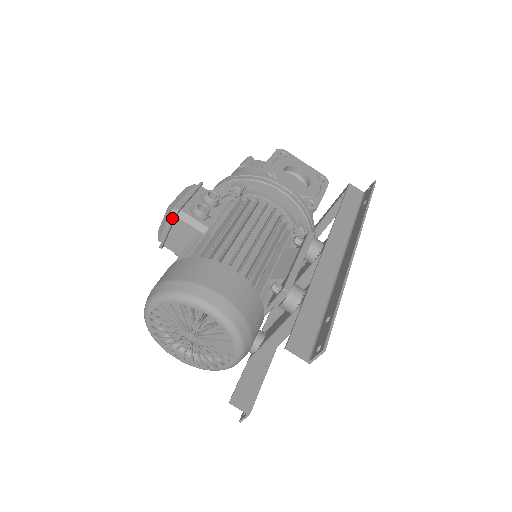
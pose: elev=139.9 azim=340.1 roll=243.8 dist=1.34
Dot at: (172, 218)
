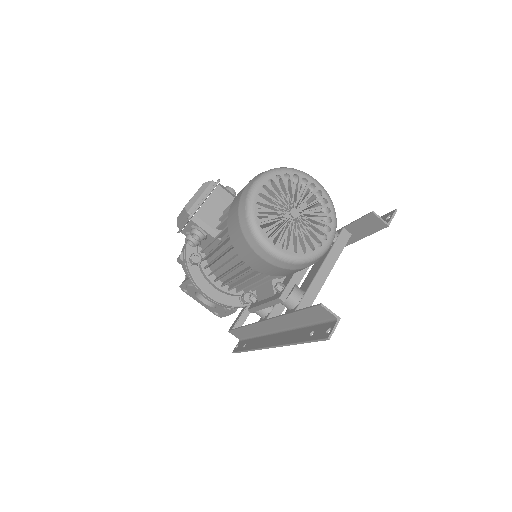
Dot at: (215, 184)
